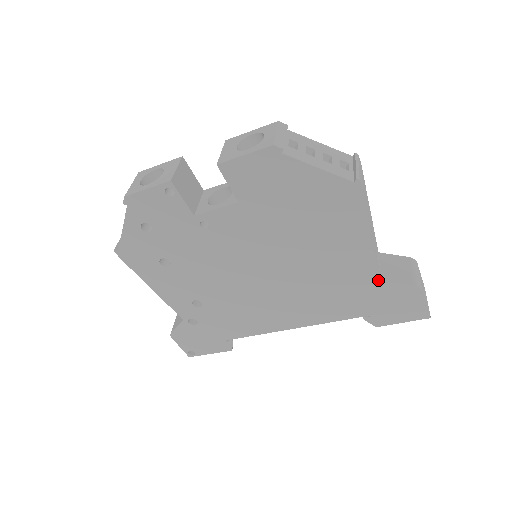
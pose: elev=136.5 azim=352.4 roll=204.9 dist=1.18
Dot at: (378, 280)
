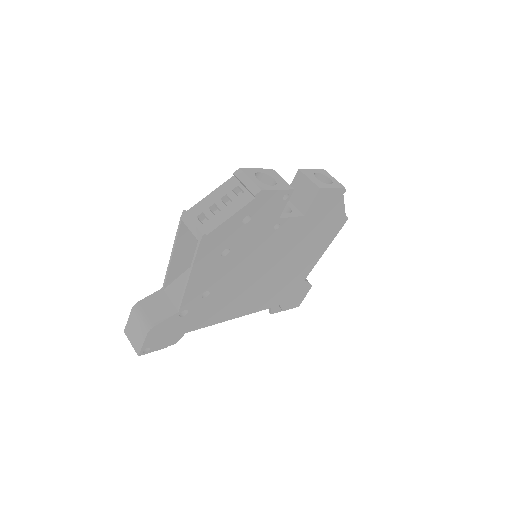
Dot at: (304, 280)
